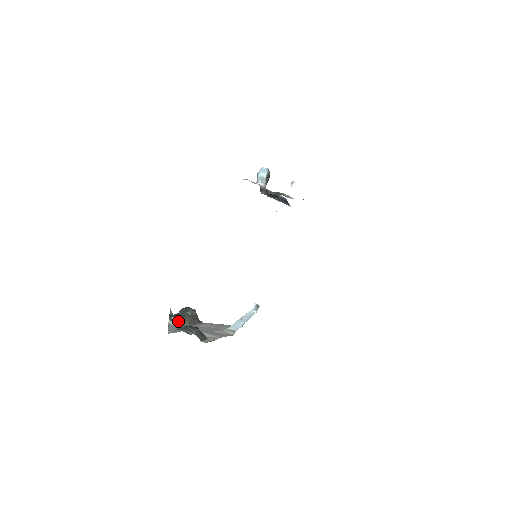
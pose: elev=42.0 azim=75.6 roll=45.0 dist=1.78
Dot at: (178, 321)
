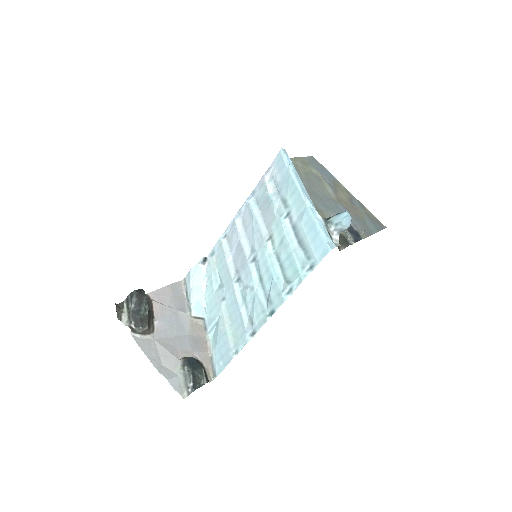
Dot at: (145, 331)
